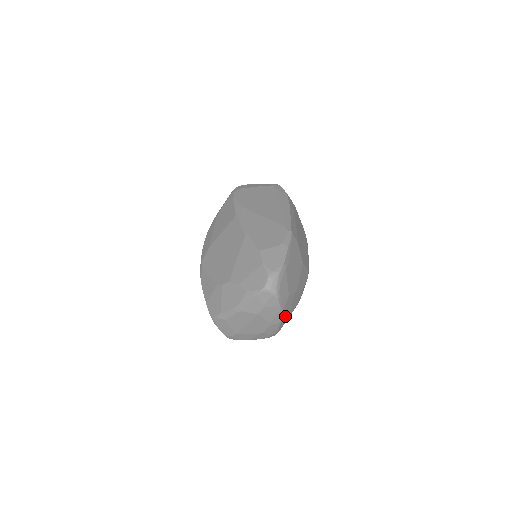
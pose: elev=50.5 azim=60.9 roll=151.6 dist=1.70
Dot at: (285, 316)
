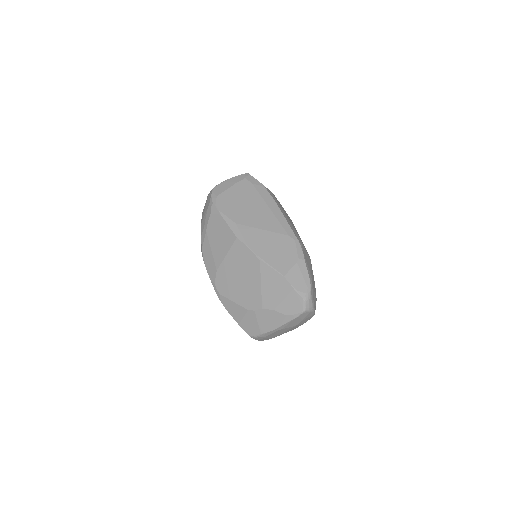
Dot at: occluded
